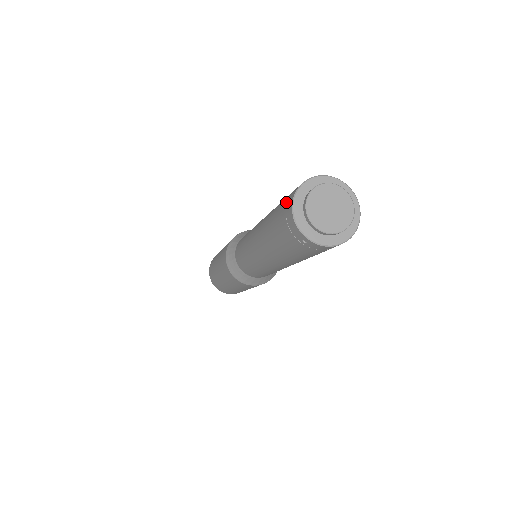
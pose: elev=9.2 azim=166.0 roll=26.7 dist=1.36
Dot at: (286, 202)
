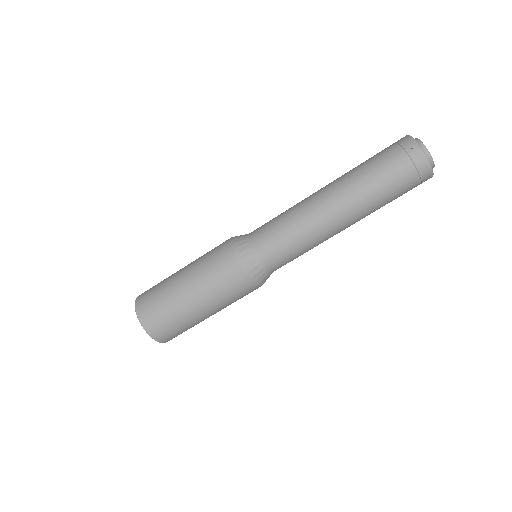
Dot at: occluded
